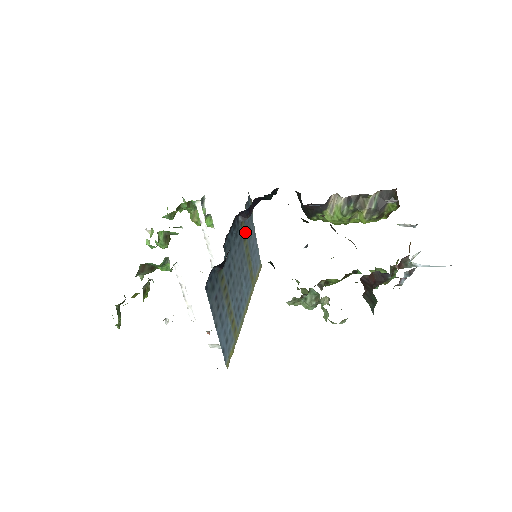
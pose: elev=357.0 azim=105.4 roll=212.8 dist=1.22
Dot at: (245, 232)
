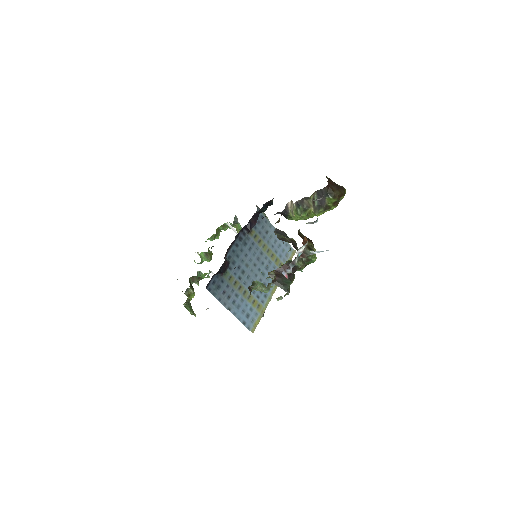
Dot at: (259, 237)
